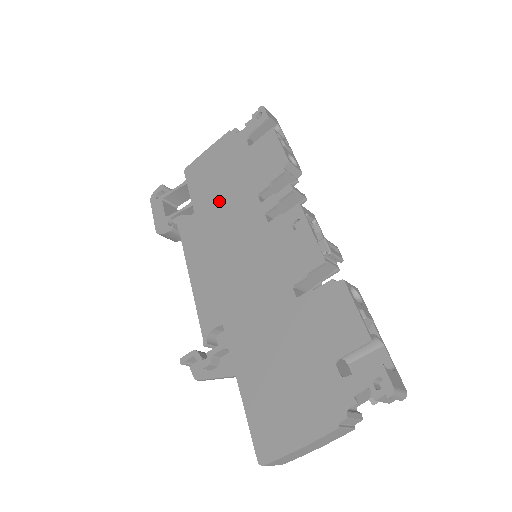
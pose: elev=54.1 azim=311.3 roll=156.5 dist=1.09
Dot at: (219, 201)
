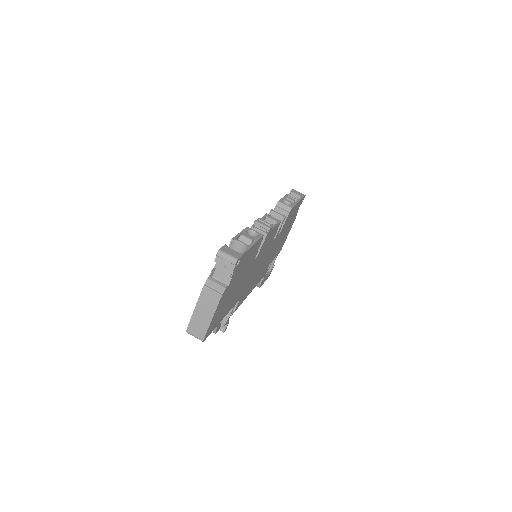
Dot at: occluded
